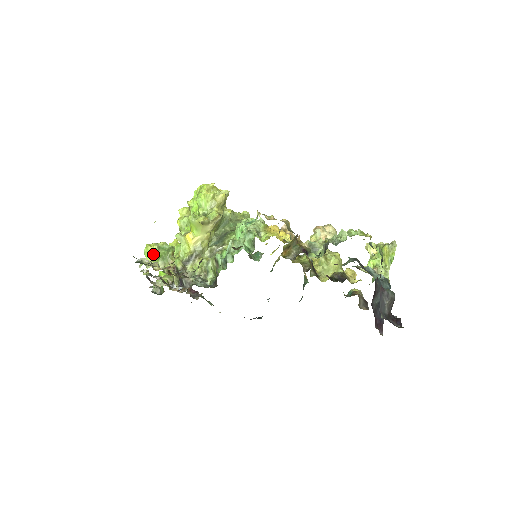
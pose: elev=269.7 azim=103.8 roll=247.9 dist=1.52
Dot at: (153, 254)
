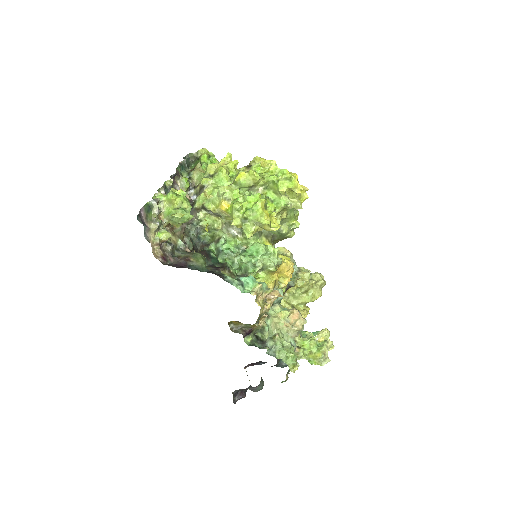
Dot at: (172, 204)
